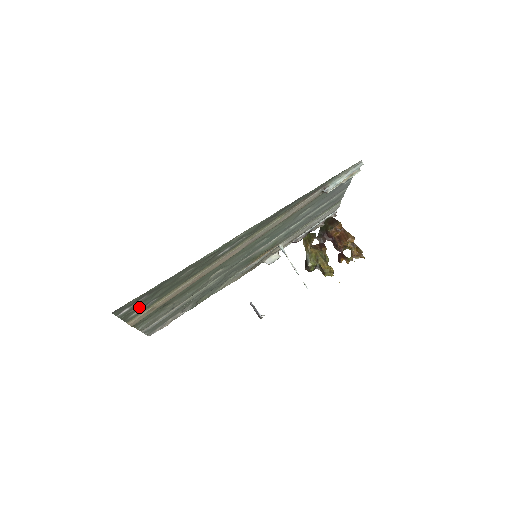
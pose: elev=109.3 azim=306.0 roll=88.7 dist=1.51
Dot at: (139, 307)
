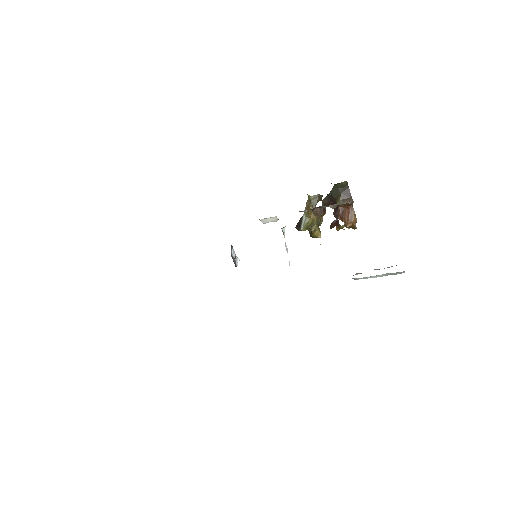
Dot at: occluded
